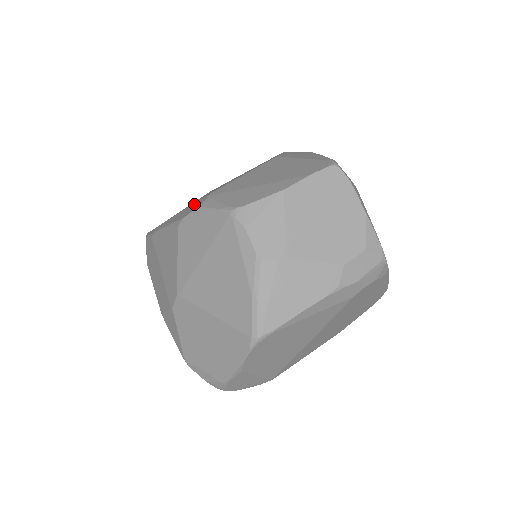
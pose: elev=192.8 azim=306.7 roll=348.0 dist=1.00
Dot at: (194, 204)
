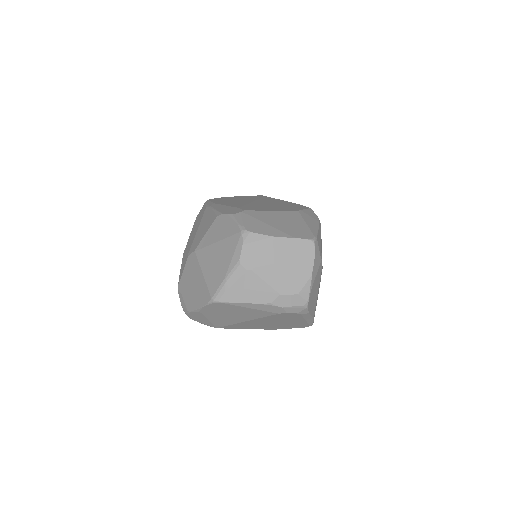
Dot at: (234, 209)
